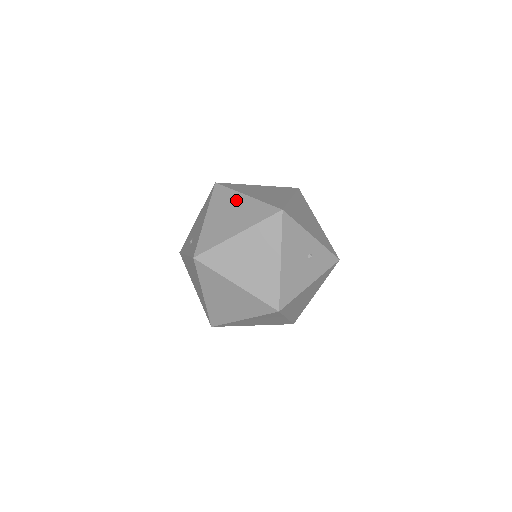
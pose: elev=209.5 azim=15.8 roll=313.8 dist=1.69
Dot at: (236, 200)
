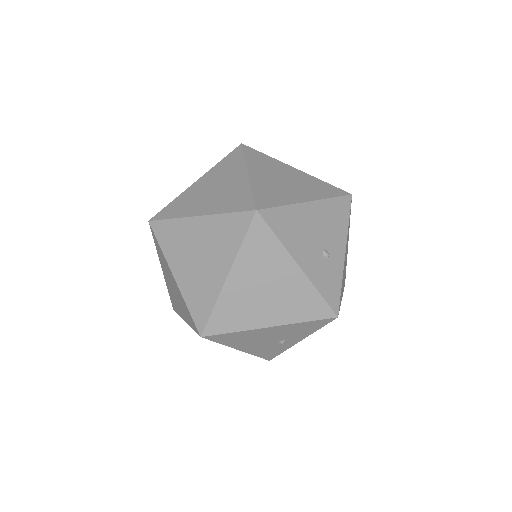
Dot at: occluded
